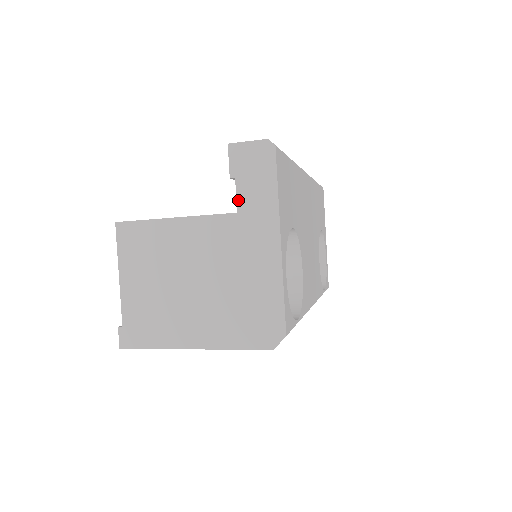
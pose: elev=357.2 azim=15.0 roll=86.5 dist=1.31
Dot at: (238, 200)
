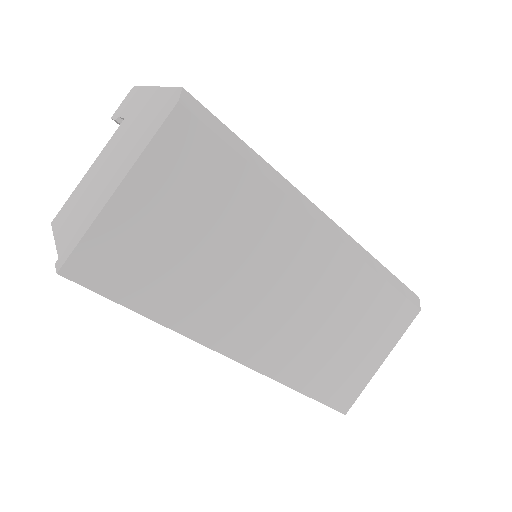
Dot at: (123, 116)
